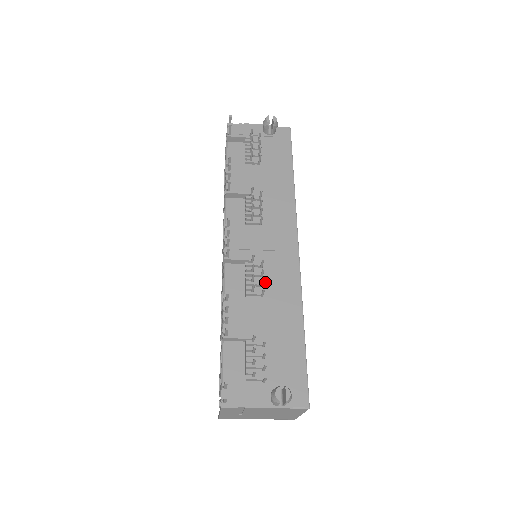
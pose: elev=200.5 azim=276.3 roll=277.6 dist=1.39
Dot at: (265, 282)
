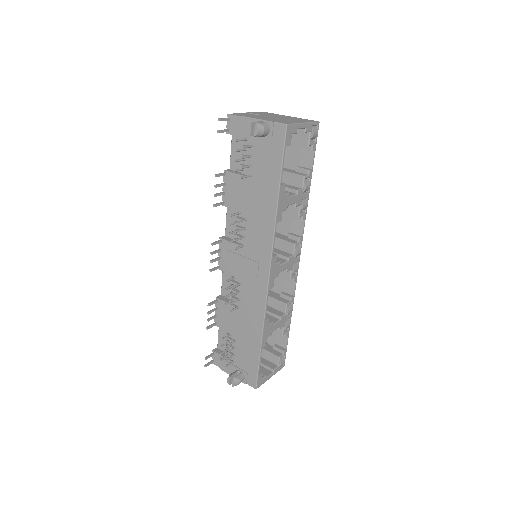
Dot at: (241, 297)
